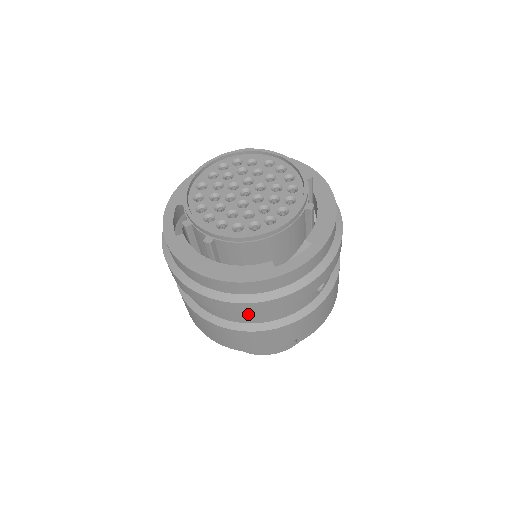
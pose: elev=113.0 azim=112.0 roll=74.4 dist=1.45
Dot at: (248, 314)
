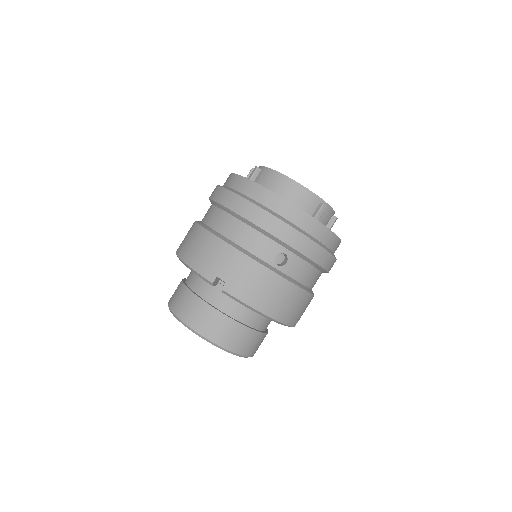
Dot at: (227, 220)
